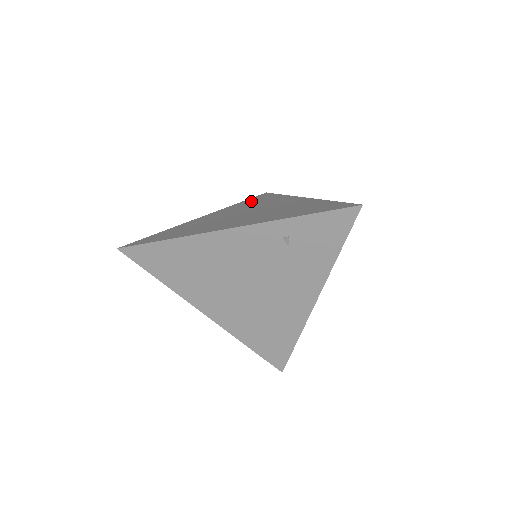
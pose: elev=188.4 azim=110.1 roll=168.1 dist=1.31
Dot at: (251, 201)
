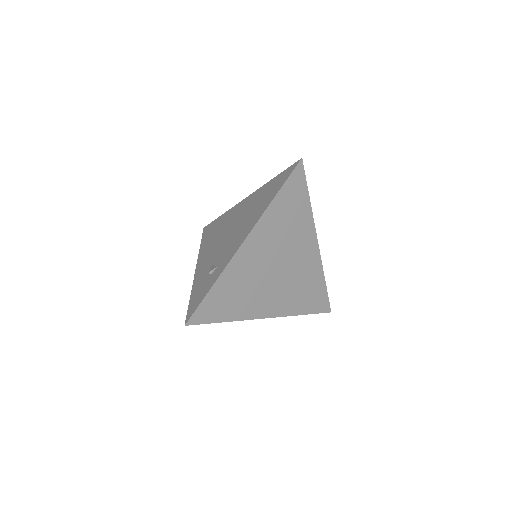
Dot at: (286, 206)
